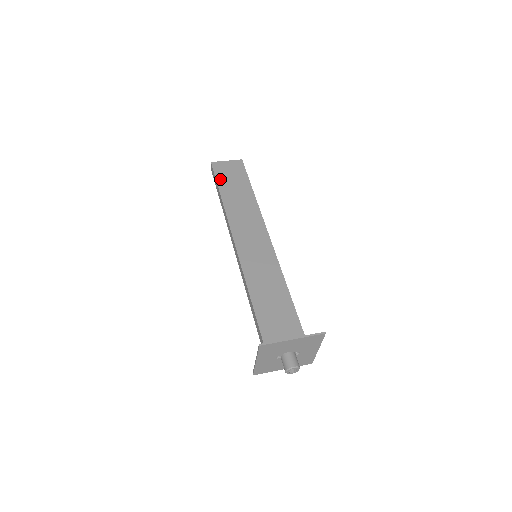
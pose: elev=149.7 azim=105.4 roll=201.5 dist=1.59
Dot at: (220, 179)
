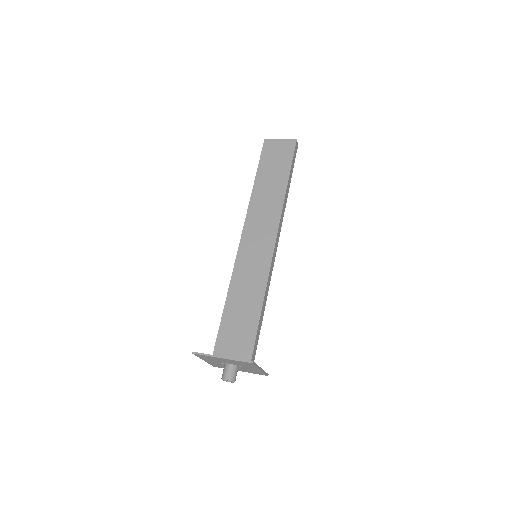
Dot at: (263, 162)
